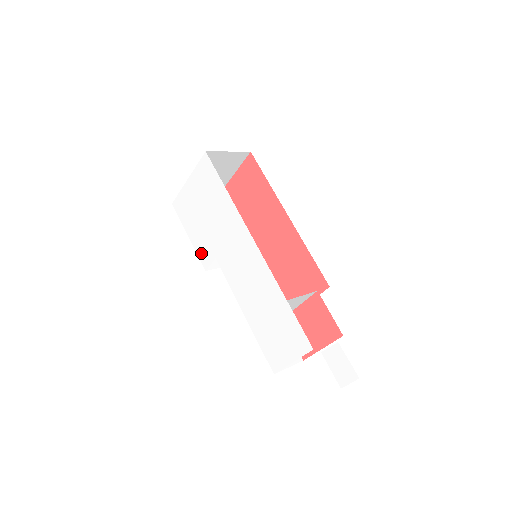
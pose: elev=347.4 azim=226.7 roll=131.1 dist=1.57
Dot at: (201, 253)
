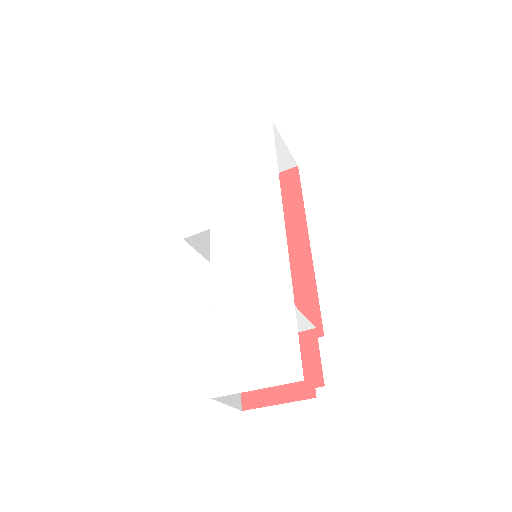
Dot at: (191, 217)
